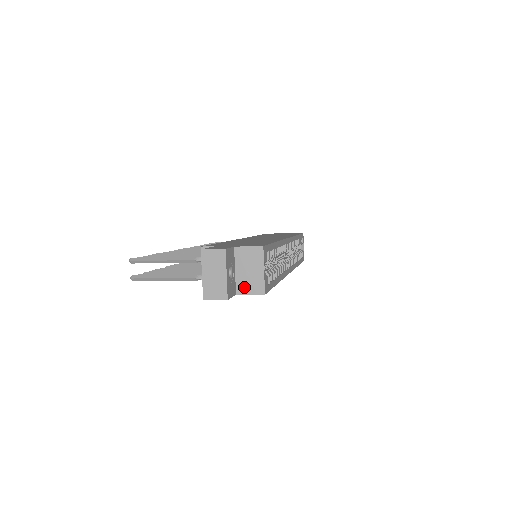
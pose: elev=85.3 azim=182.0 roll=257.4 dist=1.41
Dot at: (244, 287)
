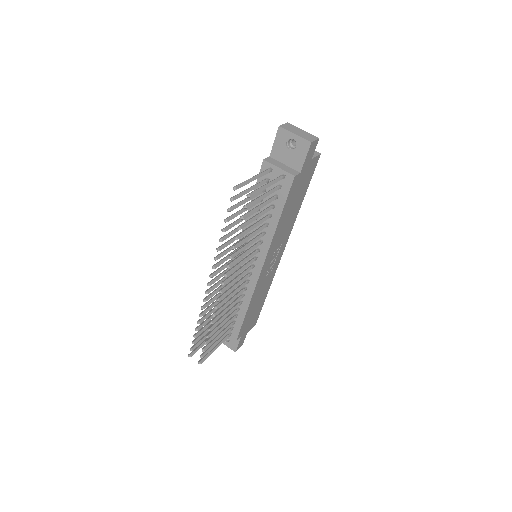
Dot at: occluded
